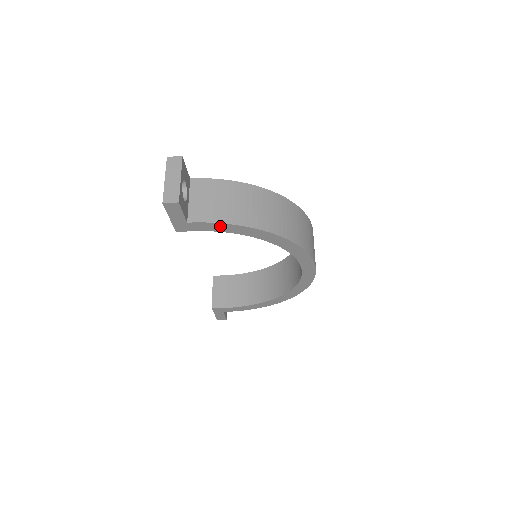
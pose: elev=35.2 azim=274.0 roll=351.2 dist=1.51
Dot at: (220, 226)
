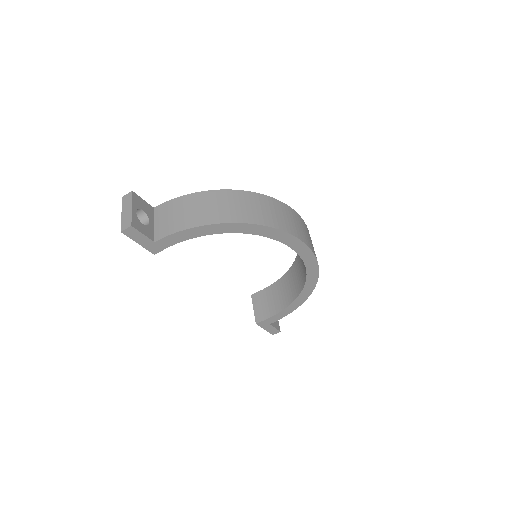
Dot at: (182, 234)
